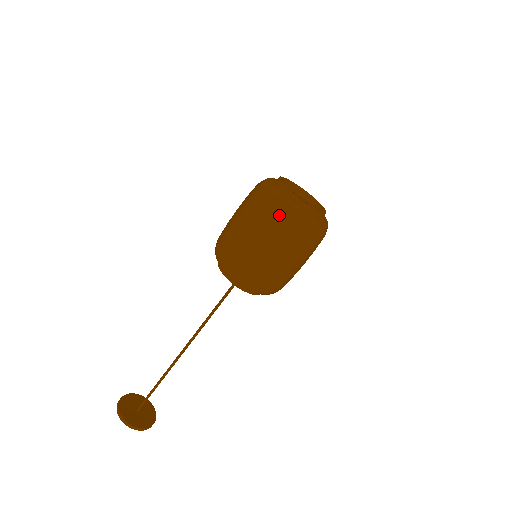
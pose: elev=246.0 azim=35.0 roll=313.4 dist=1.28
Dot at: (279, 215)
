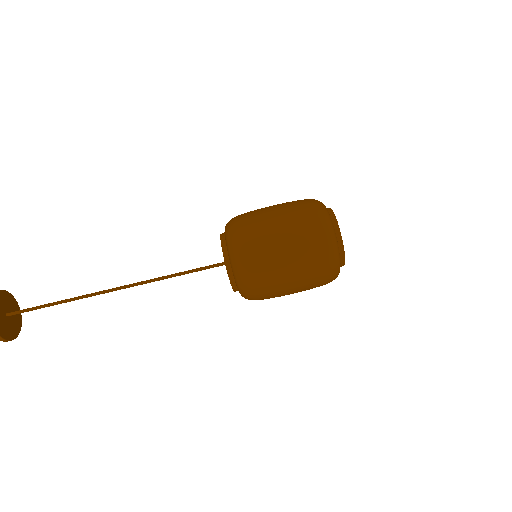
Dot at: (310, 205)
